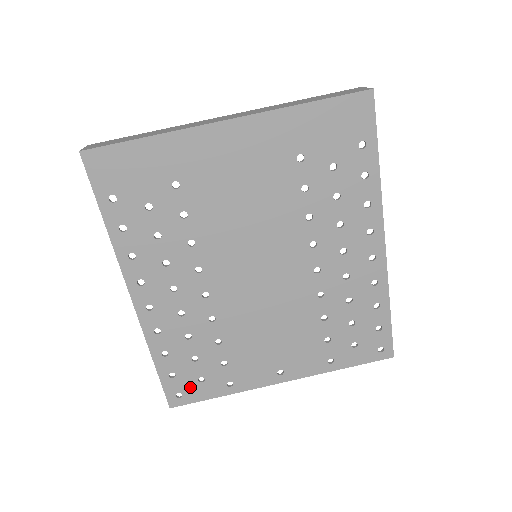
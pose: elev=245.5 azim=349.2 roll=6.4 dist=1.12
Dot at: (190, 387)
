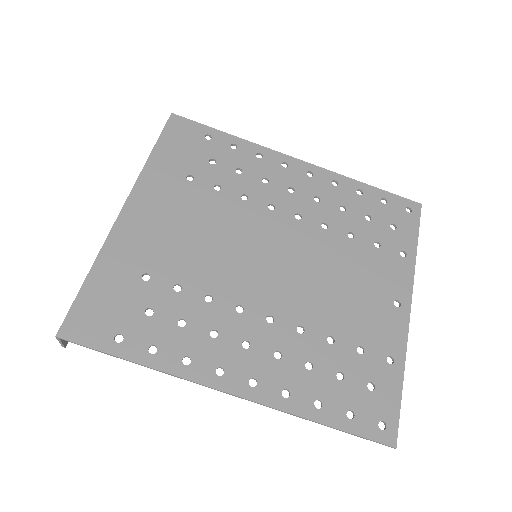
Dot at: (376, 405)
